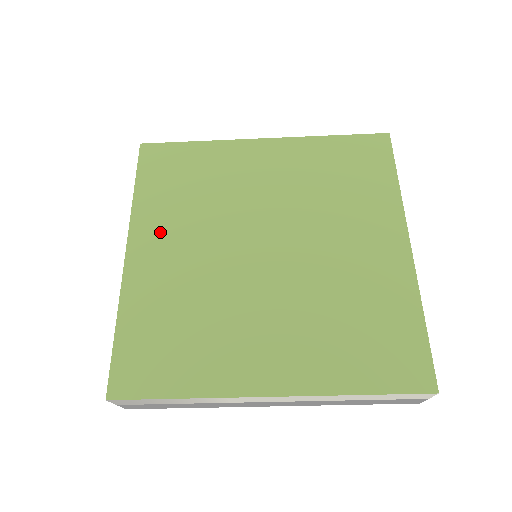
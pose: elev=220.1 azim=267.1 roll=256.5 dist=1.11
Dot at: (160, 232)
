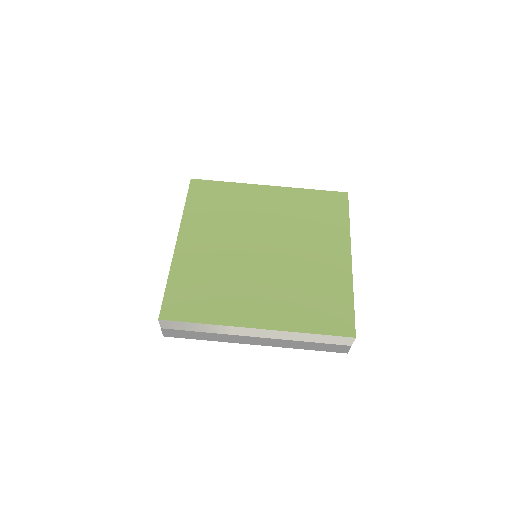
Dot at: (199, 231)
